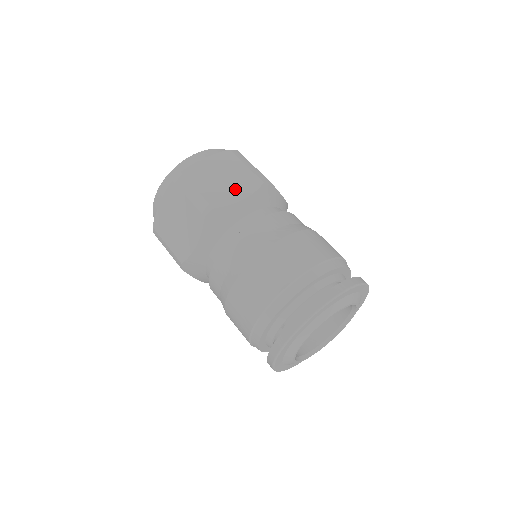
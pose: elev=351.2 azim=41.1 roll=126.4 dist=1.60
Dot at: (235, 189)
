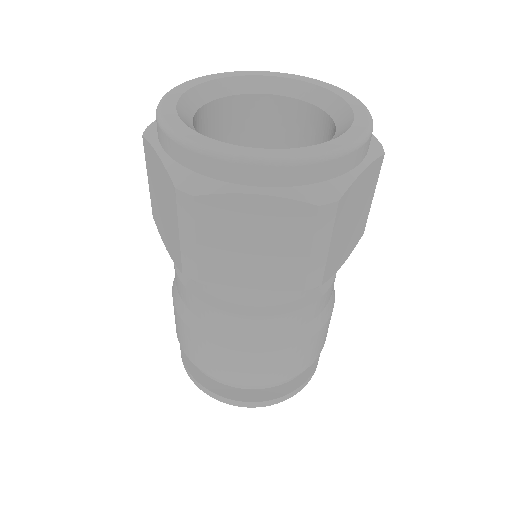
Dot at: (254, 276)
